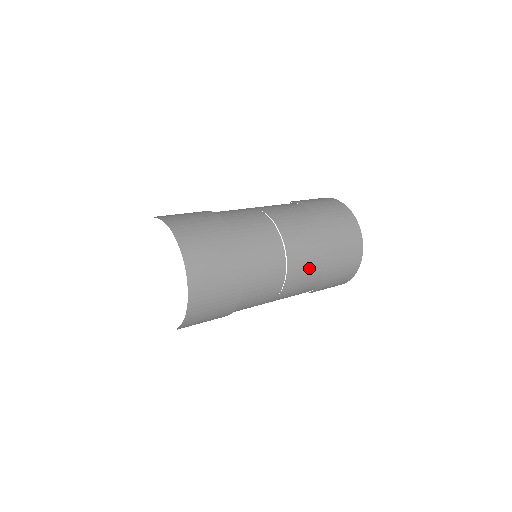
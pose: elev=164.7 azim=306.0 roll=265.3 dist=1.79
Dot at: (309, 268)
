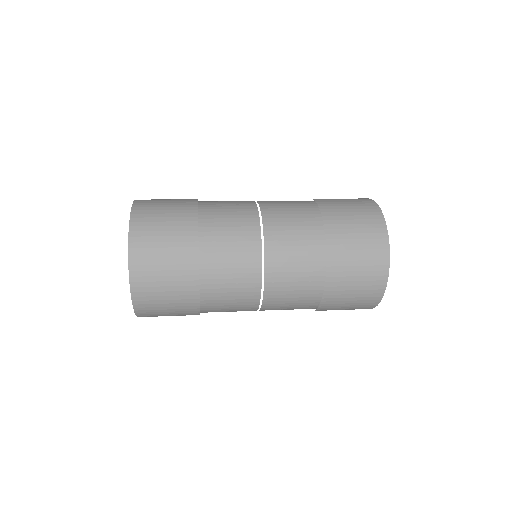
Dot at: (296, 220)
